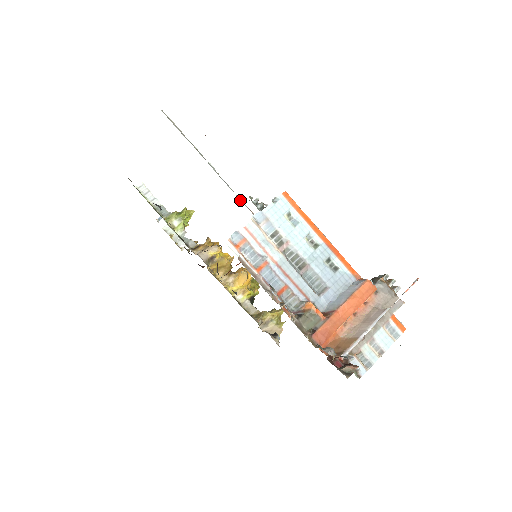
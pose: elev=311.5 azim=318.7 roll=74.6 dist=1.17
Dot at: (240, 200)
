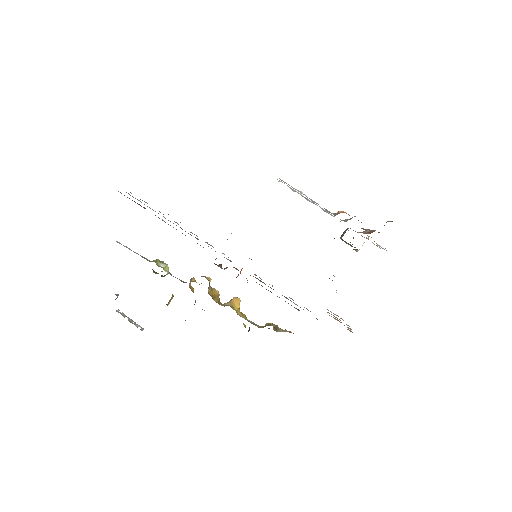
Dot at: occluded
